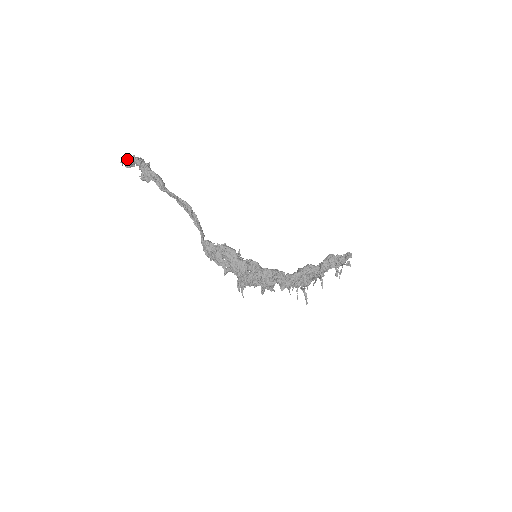
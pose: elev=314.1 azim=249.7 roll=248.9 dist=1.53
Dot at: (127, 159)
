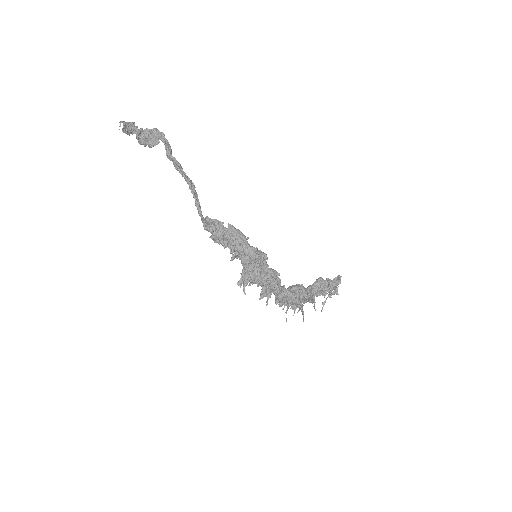
Dot at: (126, 122)
